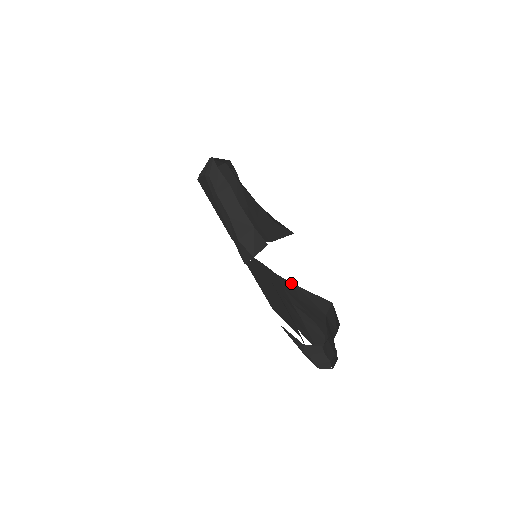
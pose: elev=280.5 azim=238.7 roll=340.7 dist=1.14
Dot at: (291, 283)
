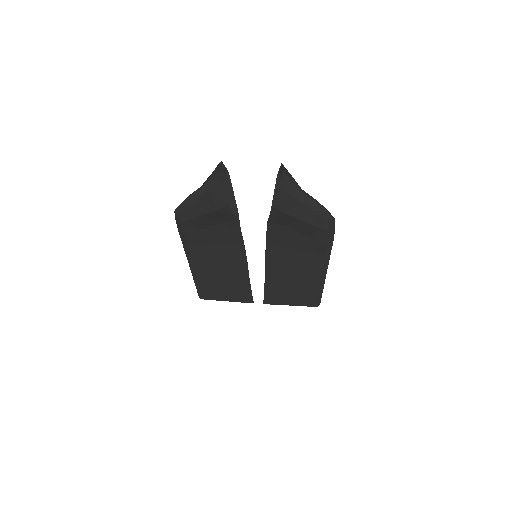
Dot at: occluded
